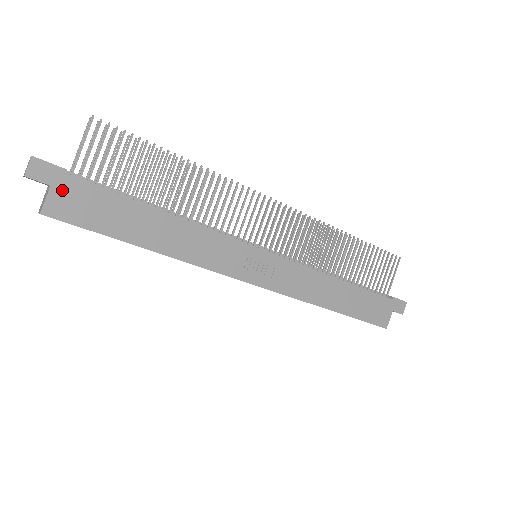
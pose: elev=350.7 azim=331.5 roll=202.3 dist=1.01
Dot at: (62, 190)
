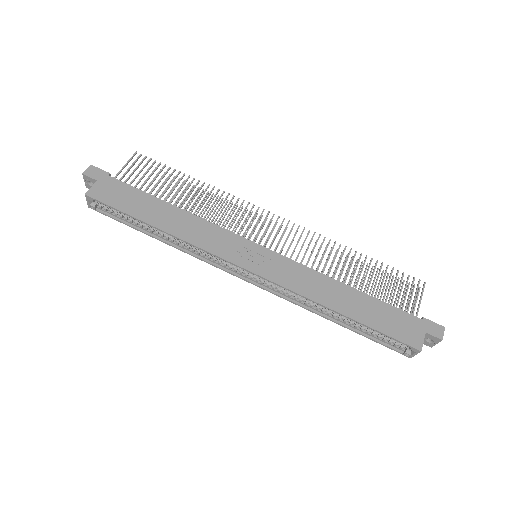
Dot at: (104, 184)
